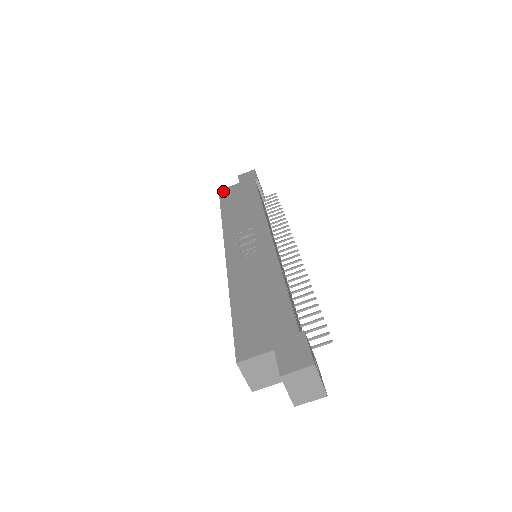
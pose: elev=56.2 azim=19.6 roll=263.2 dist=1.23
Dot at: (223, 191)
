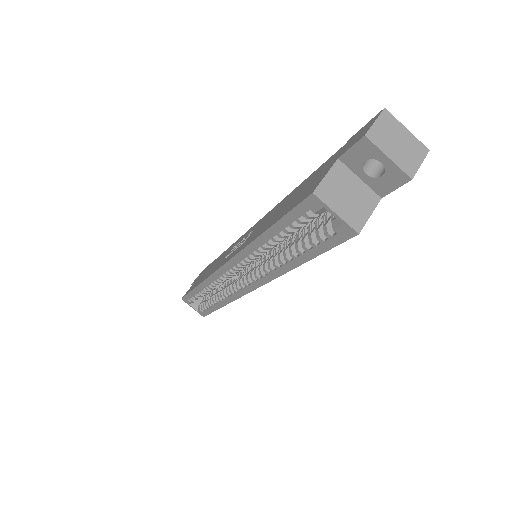
Dot at: occluded
